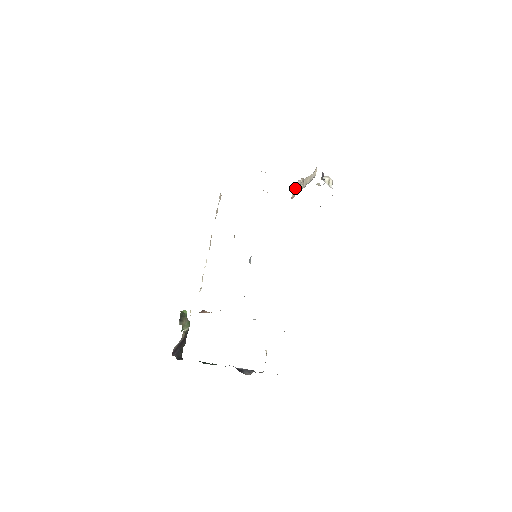
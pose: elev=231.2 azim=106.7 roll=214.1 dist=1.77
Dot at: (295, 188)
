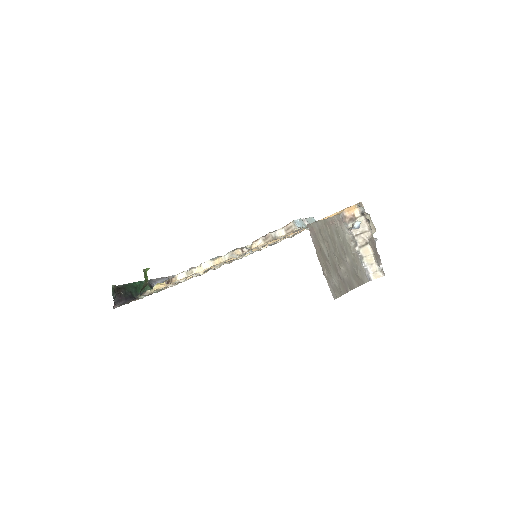
Dot at: (357, 228)
